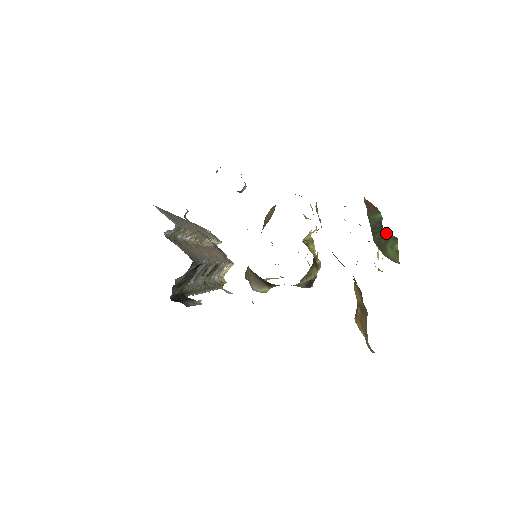
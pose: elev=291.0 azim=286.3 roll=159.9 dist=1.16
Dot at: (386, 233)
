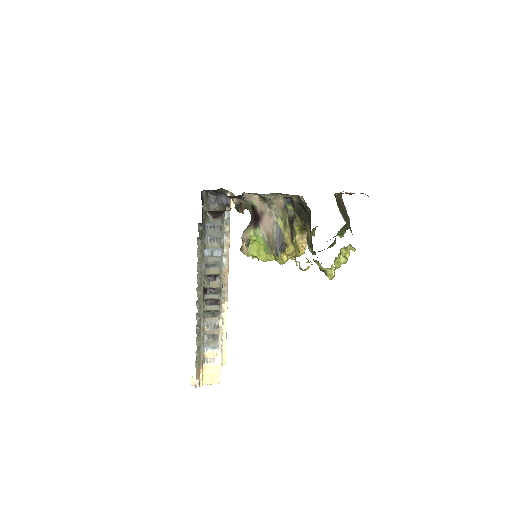
Dot at: (347, 220)
